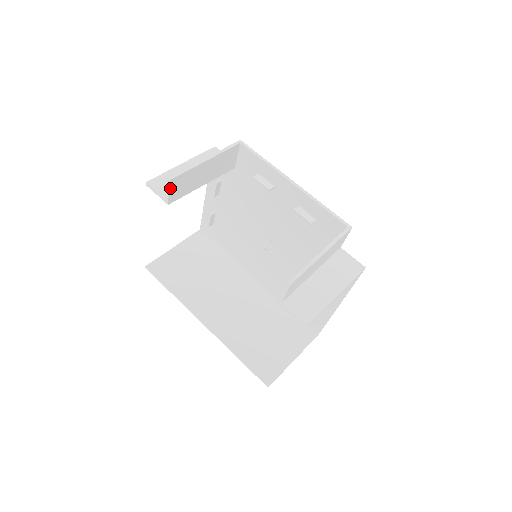
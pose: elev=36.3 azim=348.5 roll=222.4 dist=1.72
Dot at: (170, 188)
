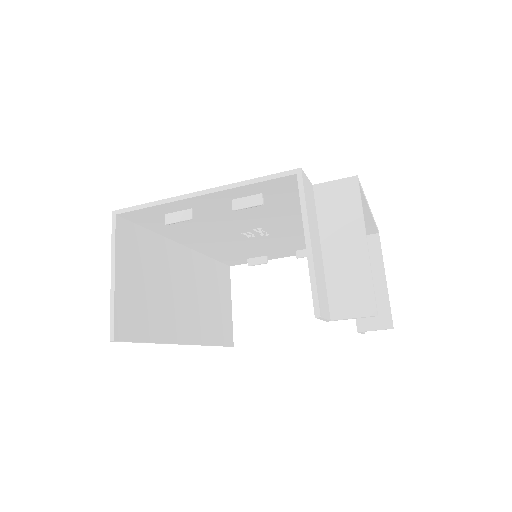
Dot at: (359, 315)
